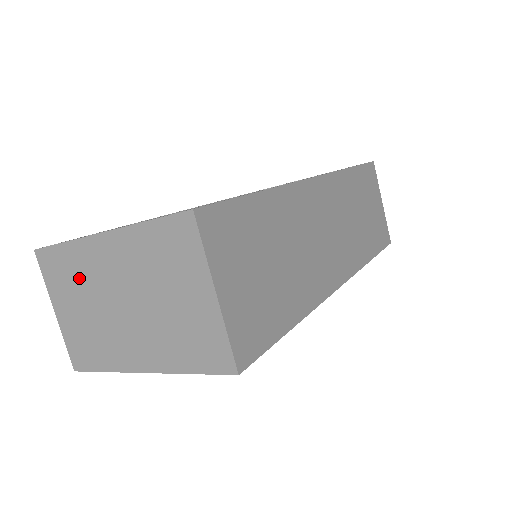
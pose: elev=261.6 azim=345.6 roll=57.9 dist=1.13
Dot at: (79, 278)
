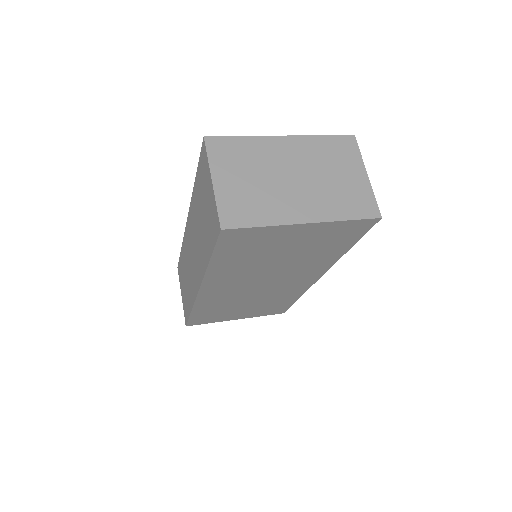
Dot at: (252, 159)
